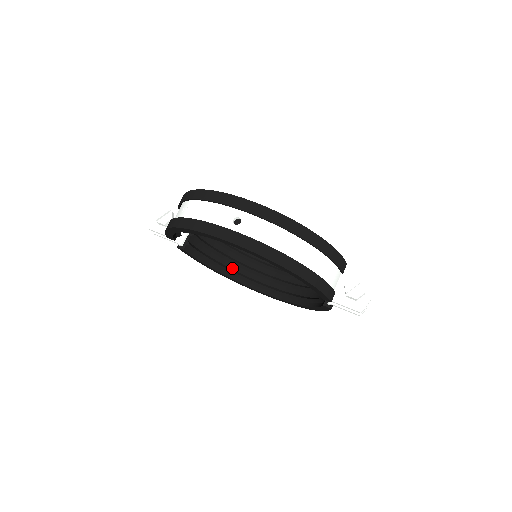
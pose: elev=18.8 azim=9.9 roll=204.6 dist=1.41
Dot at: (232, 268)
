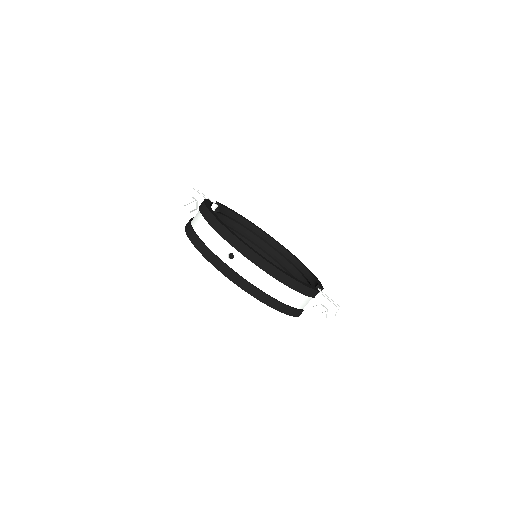
Dot at: (245, 242)
